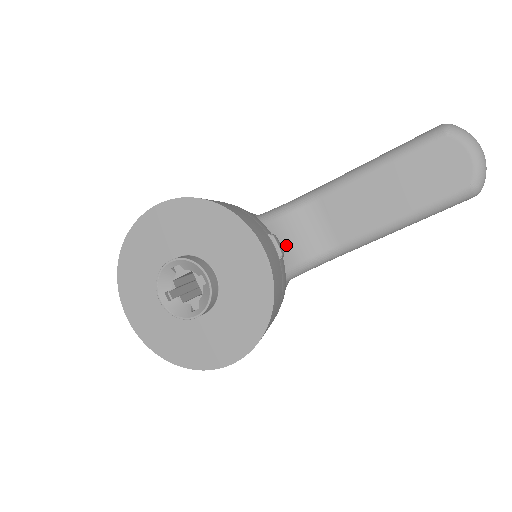
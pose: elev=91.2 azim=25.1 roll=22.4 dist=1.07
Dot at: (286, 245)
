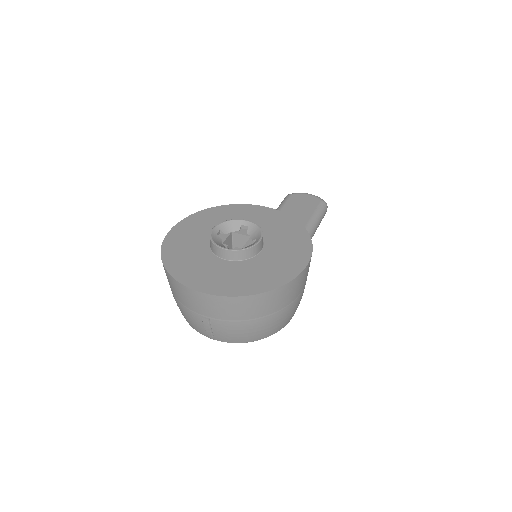
Dot at: occluded
